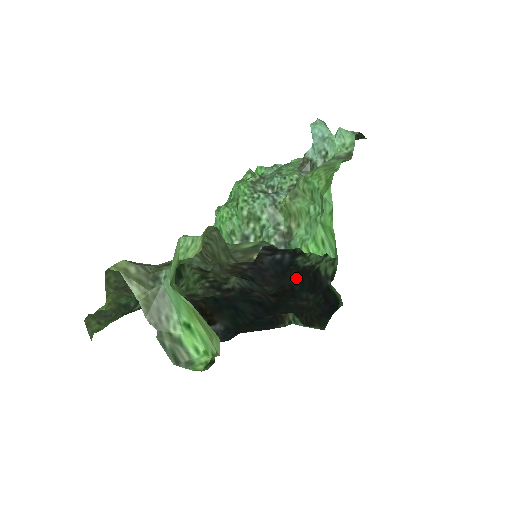
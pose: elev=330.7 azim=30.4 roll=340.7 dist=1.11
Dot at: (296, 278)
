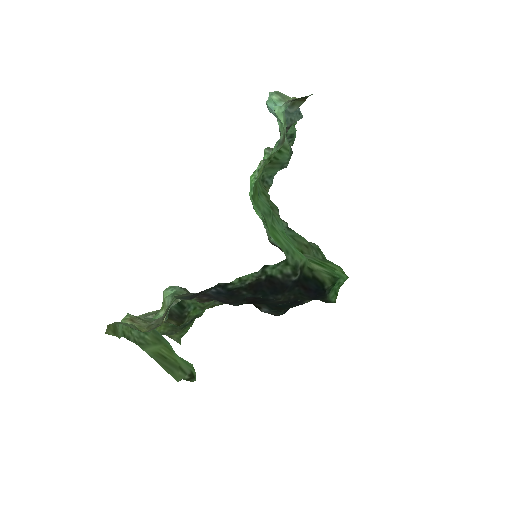
Dot at: (249, 292)
